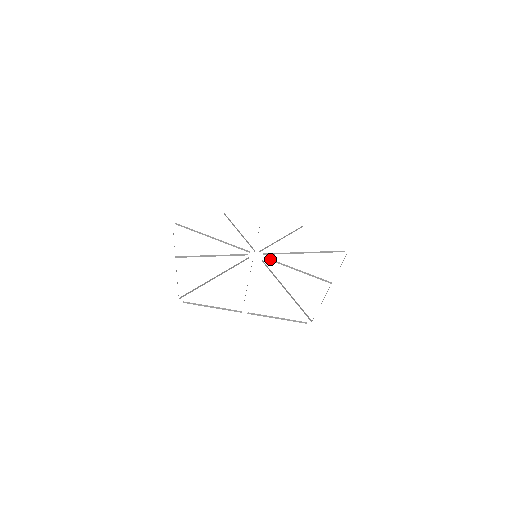
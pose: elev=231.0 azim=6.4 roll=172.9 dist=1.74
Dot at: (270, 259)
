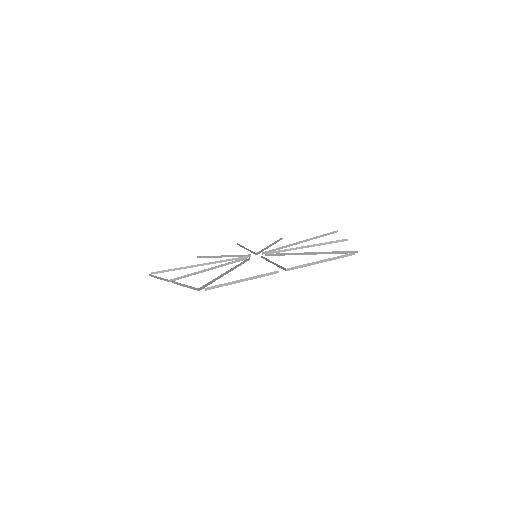
Dot at: (263, 257)
